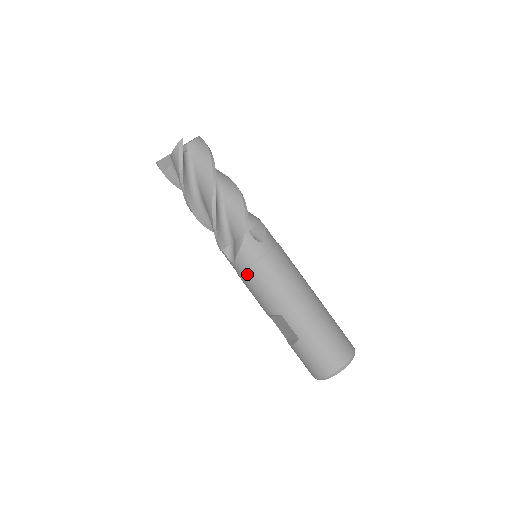
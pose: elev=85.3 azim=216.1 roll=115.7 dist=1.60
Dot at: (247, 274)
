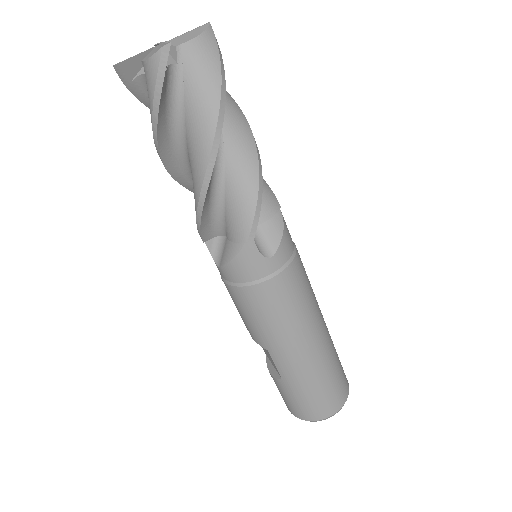
Dot at: (234, 291)
